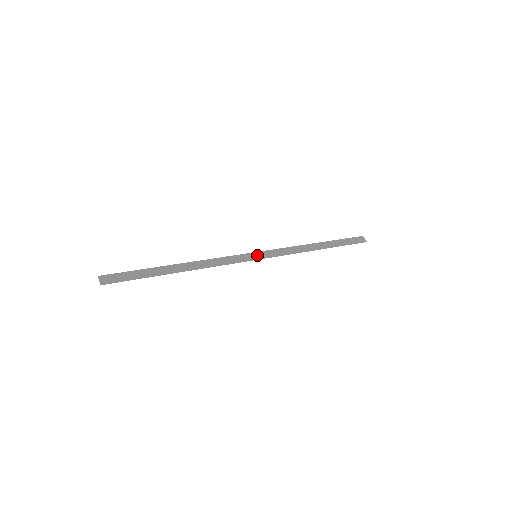
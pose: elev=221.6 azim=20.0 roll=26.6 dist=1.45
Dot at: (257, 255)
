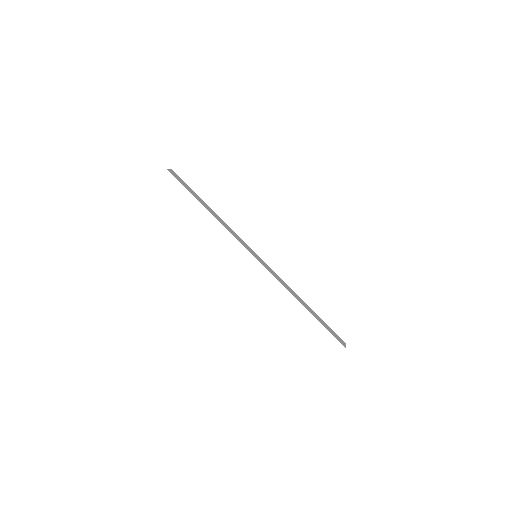
Dot at: (257, 256)
